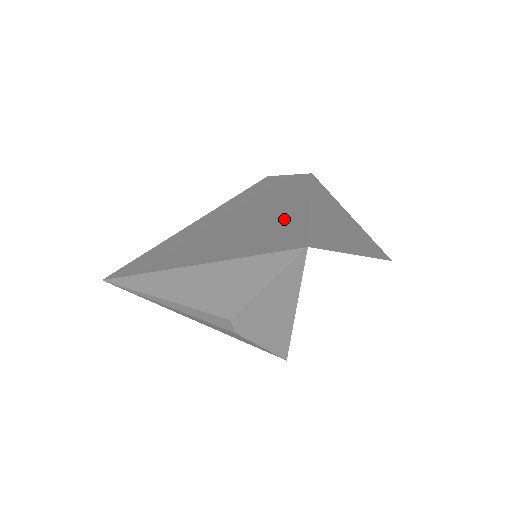
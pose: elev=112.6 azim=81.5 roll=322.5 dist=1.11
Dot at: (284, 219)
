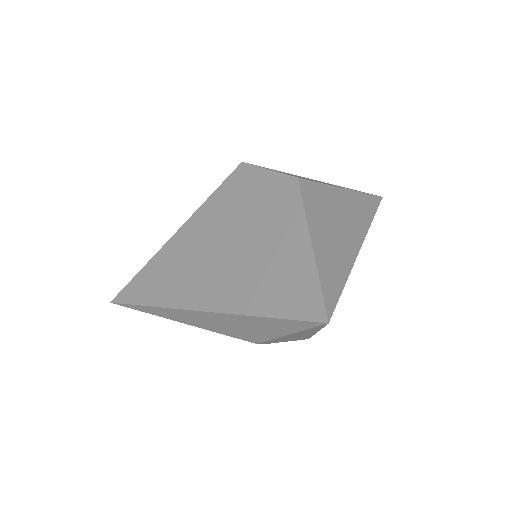
Dot at: (288, 262)
